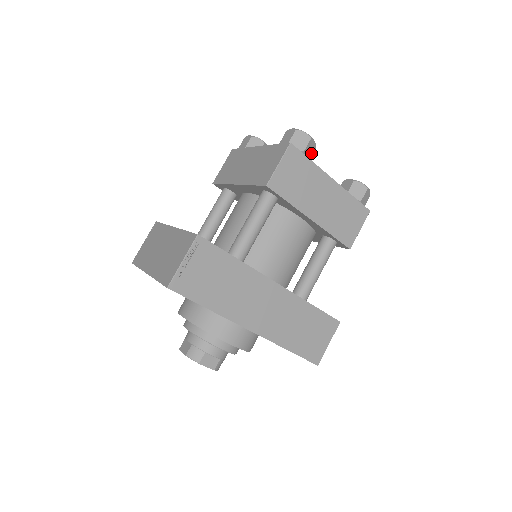
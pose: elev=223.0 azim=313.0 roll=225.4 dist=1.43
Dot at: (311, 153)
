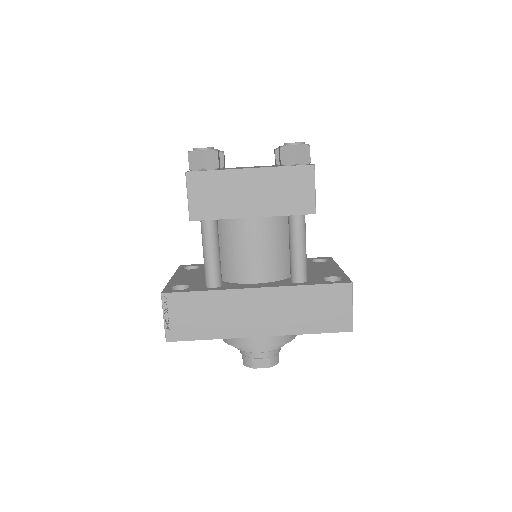
Dot at: (216, 160)
